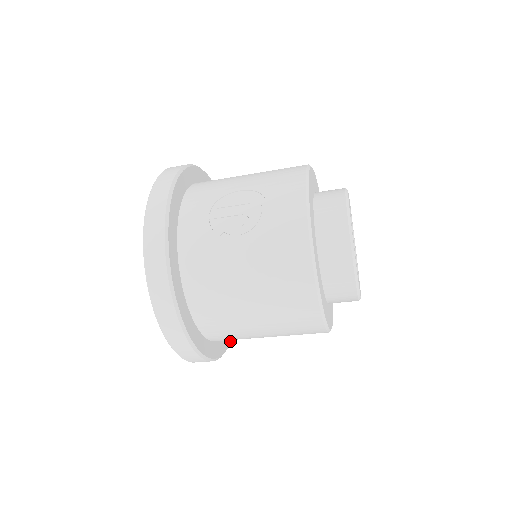
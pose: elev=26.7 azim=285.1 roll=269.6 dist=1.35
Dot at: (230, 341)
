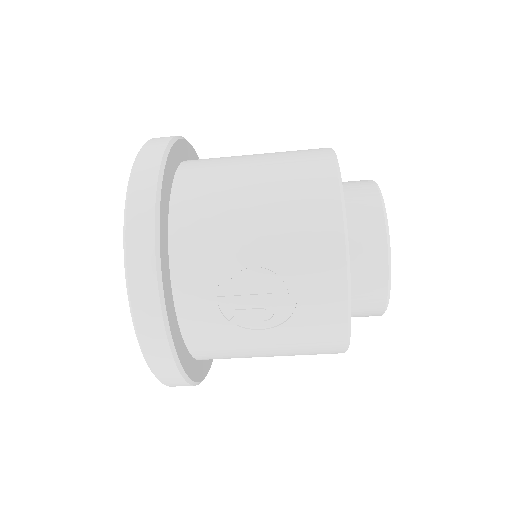
Dot at: occluded
